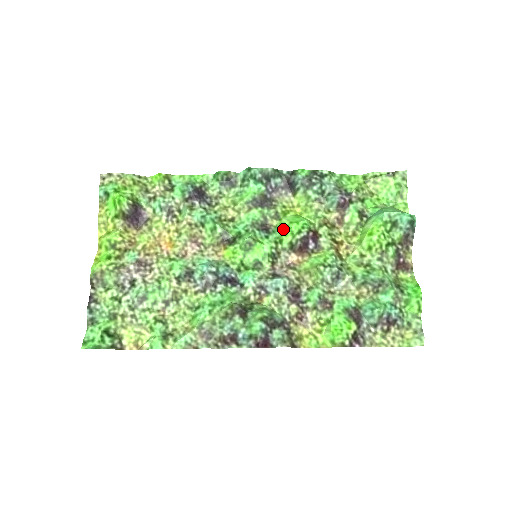
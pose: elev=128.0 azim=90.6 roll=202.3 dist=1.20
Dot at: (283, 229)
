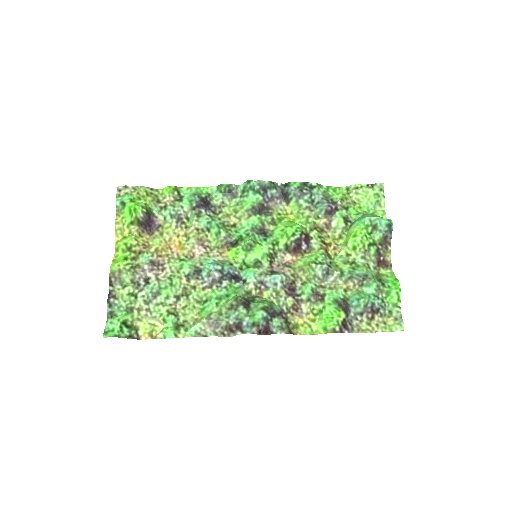
Dot at: (279, 233)
